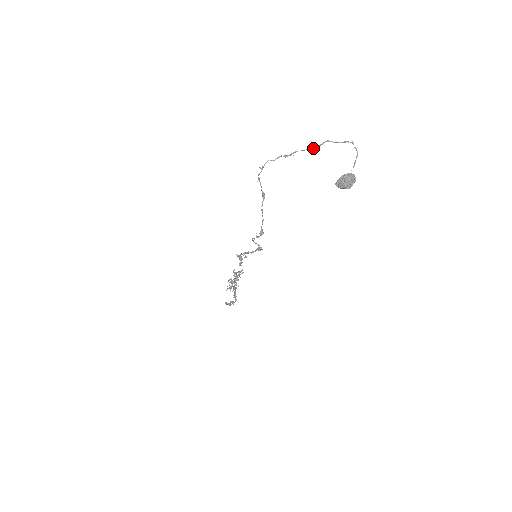
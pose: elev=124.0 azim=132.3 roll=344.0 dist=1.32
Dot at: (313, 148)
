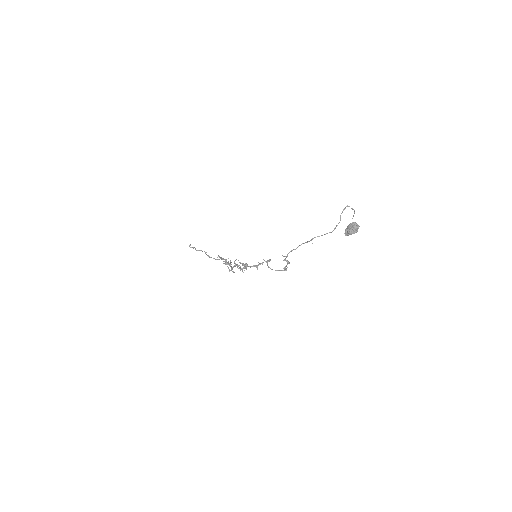
Dot at: occluded
